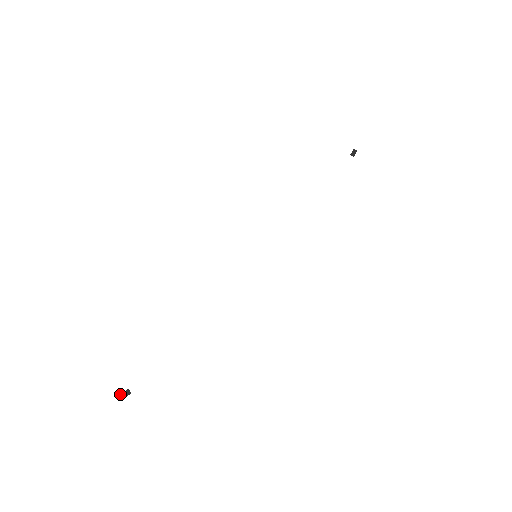
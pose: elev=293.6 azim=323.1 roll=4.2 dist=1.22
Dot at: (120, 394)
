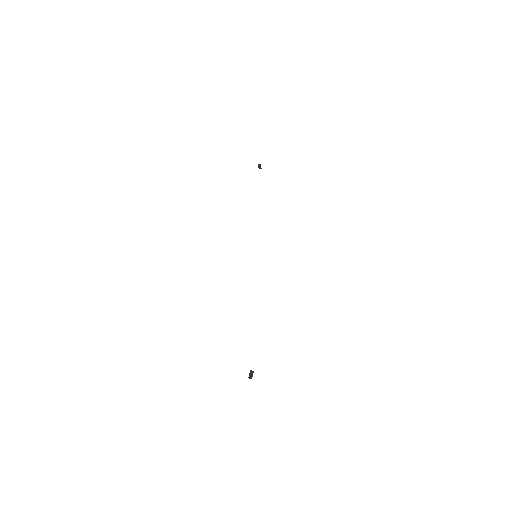
Dot at: occluded
